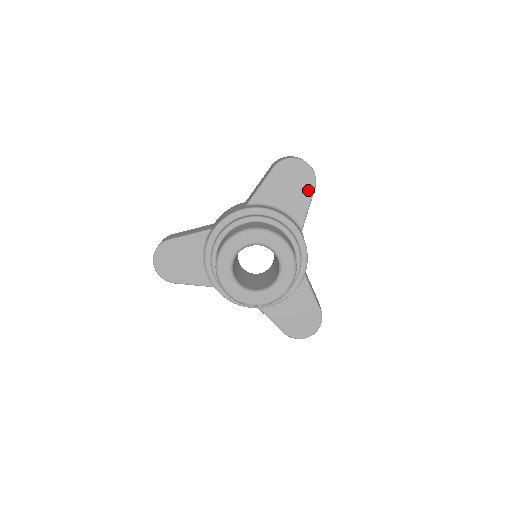
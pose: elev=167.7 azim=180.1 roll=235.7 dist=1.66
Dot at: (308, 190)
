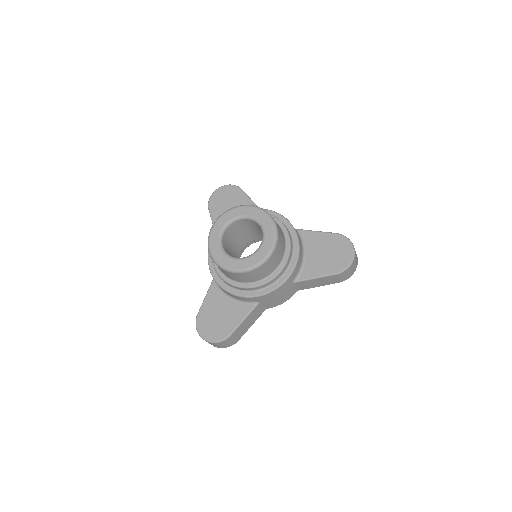
Dot at: (239, 194)
